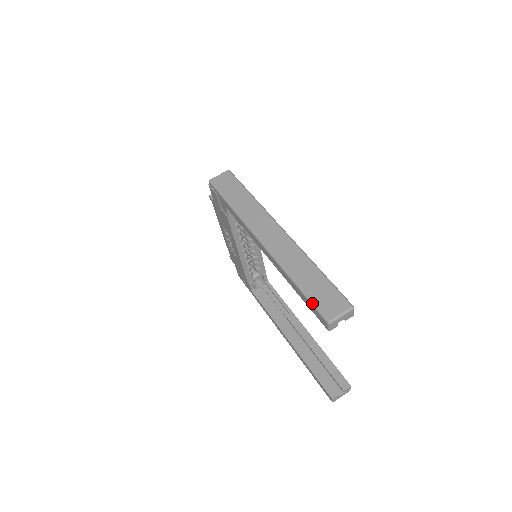
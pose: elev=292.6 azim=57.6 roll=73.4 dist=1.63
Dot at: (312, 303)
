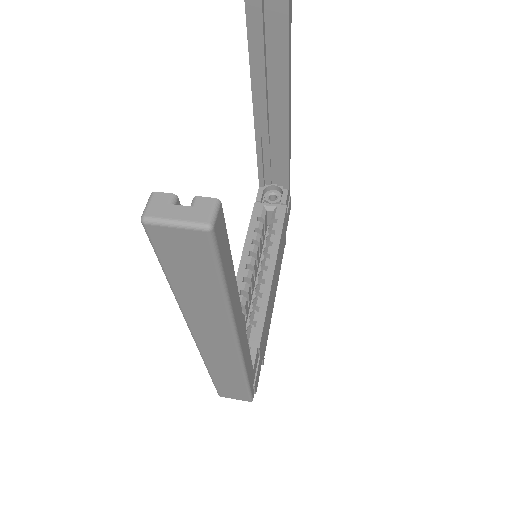
Dot at: occluded
